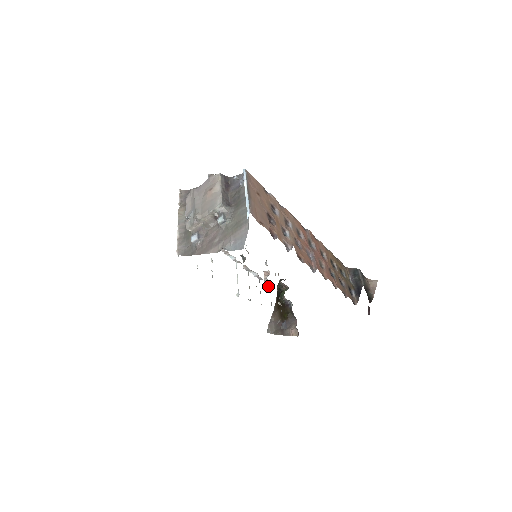
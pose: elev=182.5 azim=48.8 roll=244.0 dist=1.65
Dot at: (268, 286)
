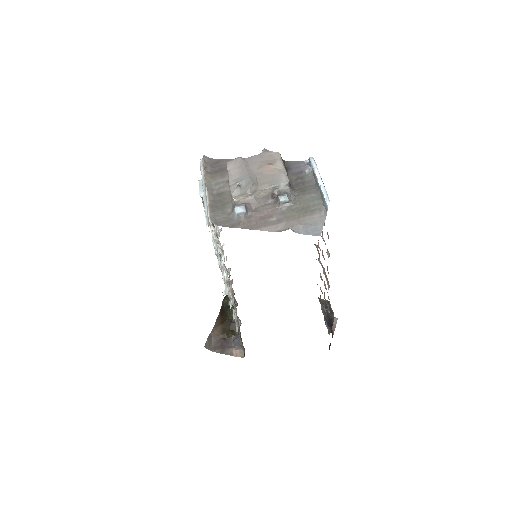
Dot at: occluded
